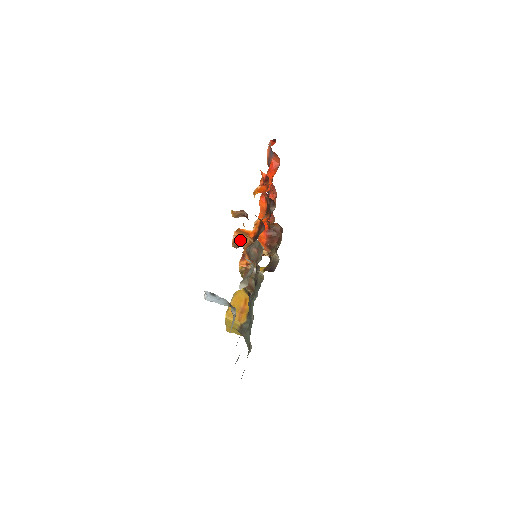
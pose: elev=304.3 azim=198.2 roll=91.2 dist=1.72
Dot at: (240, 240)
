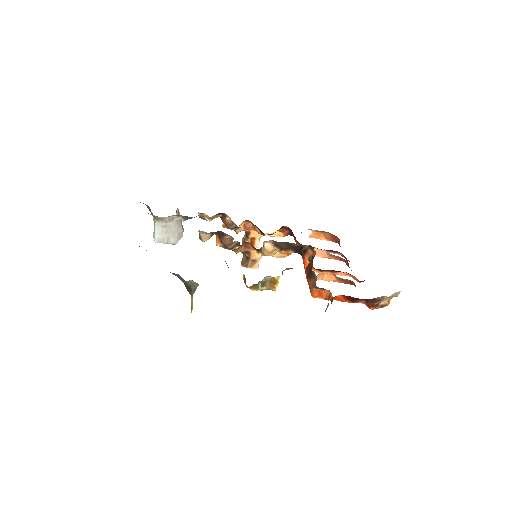
Dot at: occluded
